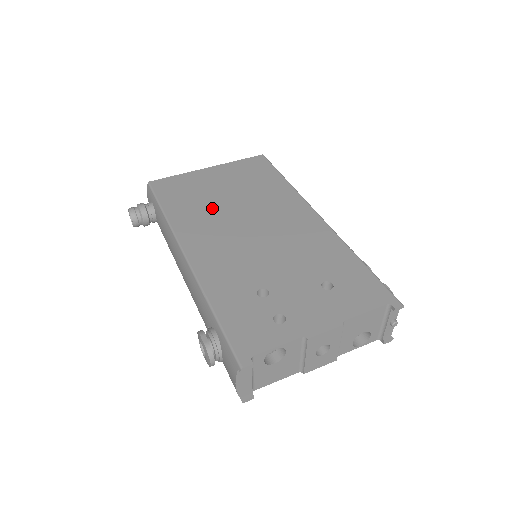
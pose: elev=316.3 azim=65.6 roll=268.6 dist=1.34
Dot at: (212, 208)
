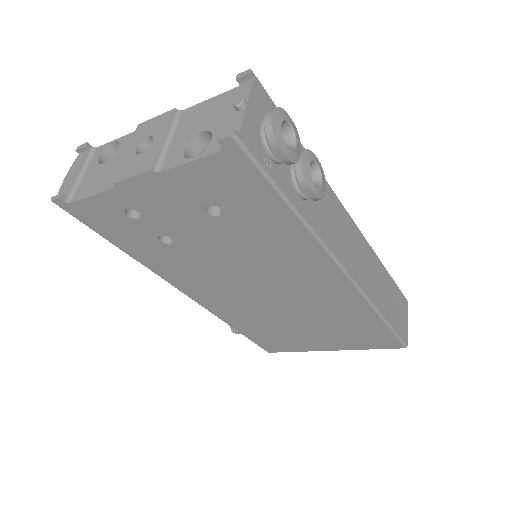
Dot at: occluded
